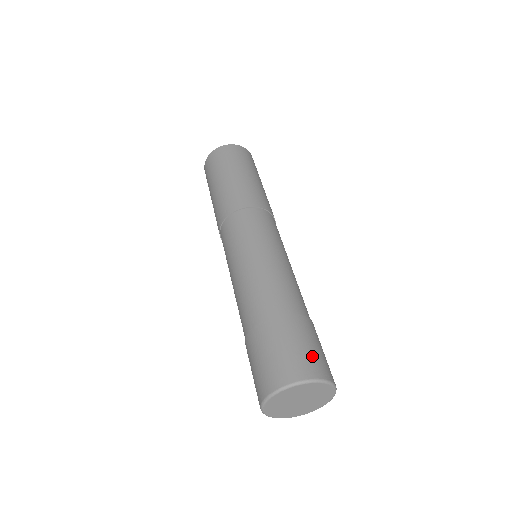
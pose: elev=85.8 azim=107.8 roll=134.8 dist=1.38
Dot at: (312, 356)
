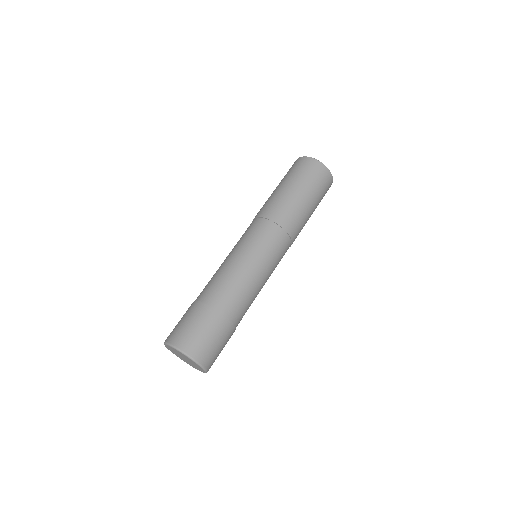
Dot at: (209, 349)
